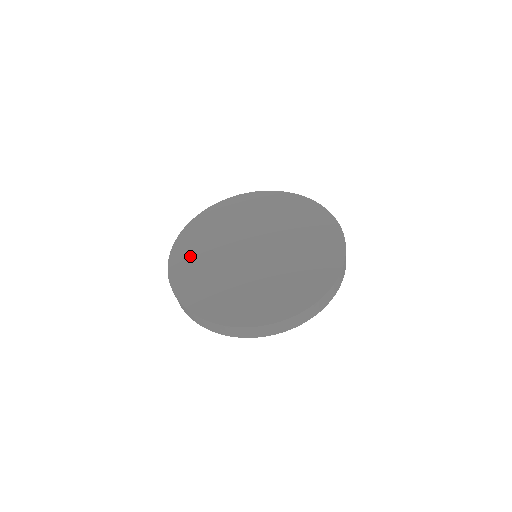
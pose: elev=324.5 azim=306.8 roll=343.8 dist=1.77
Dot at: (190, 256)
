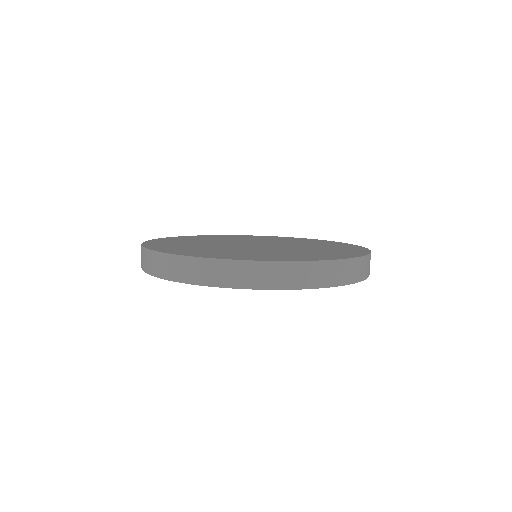
Dot at: (193, 250)
